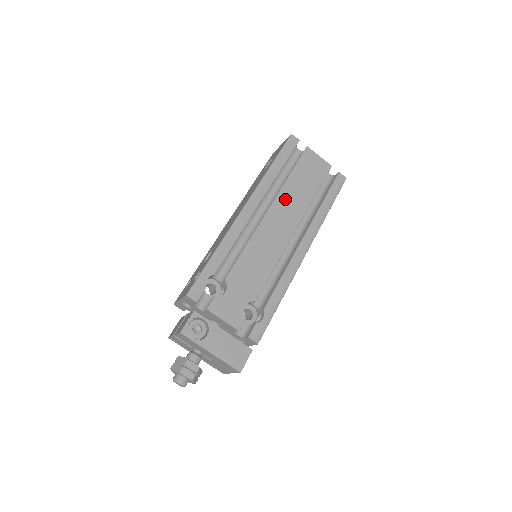
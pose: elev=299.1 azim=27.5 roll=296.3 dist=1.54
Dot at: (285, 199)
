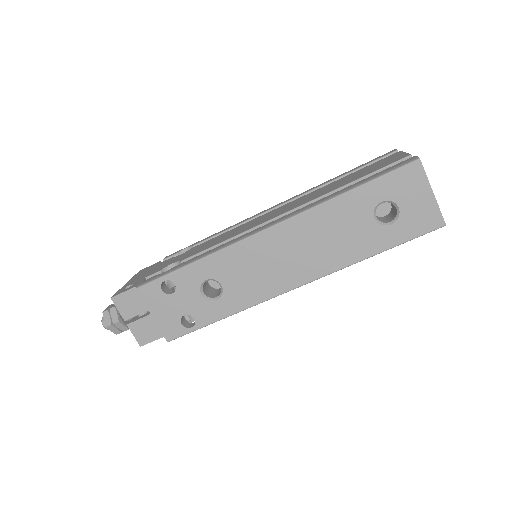
Dot at: occluded
